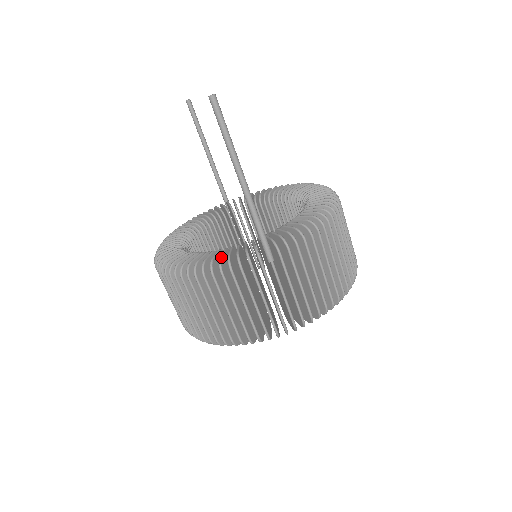
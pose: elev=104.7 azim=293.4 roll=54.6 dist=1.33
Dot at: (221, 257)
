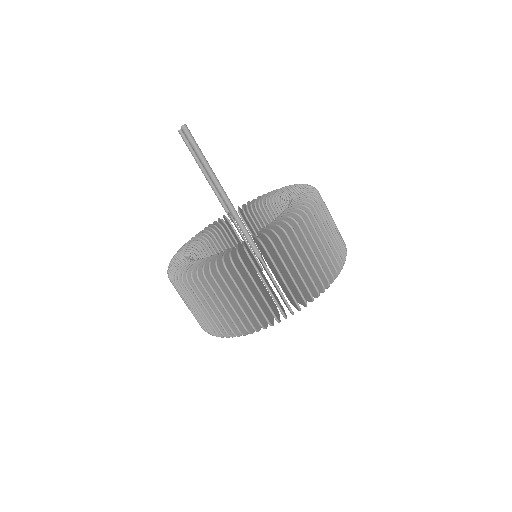
Dot at: (217, 259)
